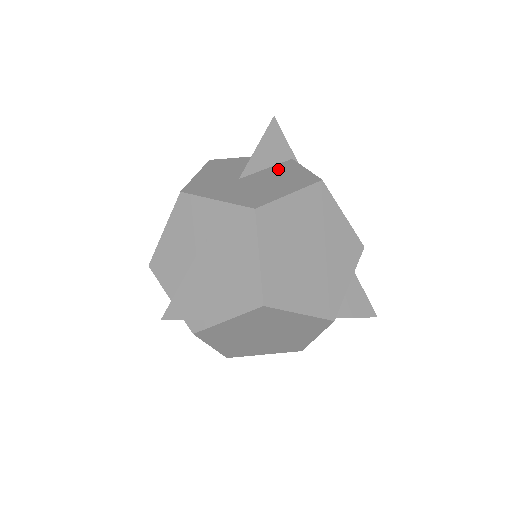
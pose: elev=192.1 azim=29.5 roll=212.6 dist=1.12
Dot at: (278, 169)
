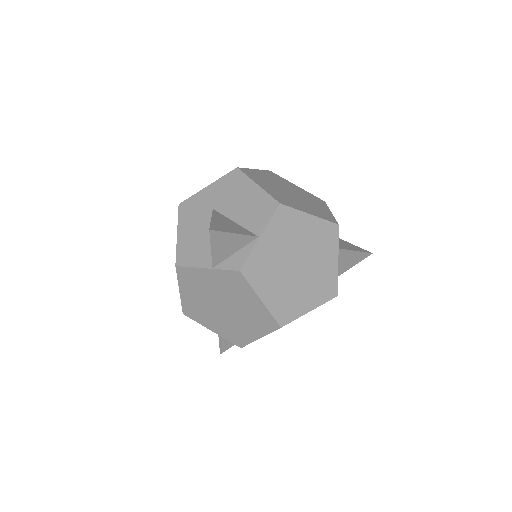
Dot at: occluded
